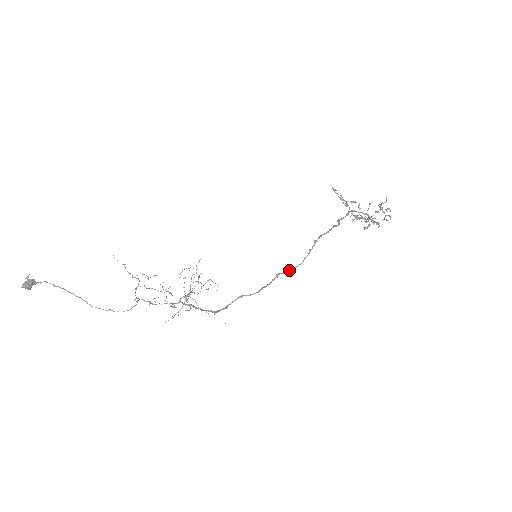
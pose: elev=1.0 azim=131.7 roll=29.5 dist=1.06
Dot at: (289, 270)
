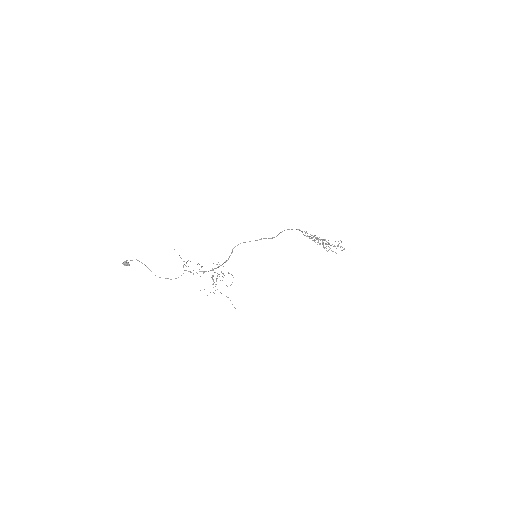
Dot at: (269, 238)
